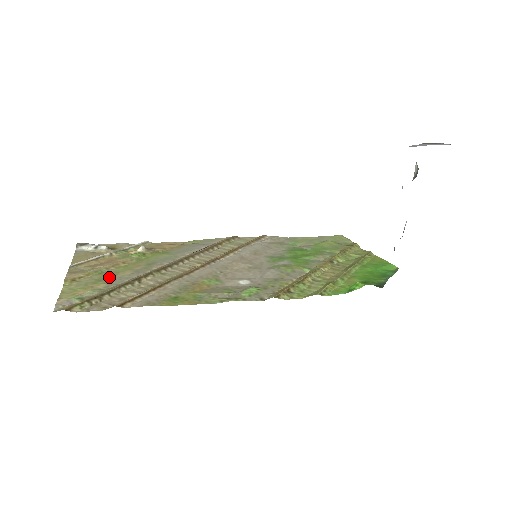
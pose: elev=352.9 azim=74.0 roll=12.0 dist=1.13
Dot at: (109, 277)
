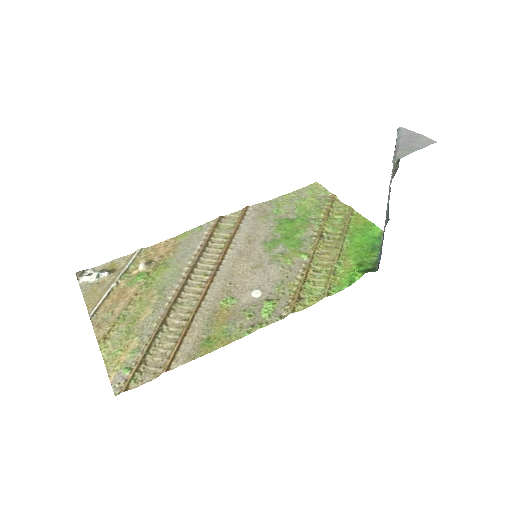
Dot at: (135, 324)
